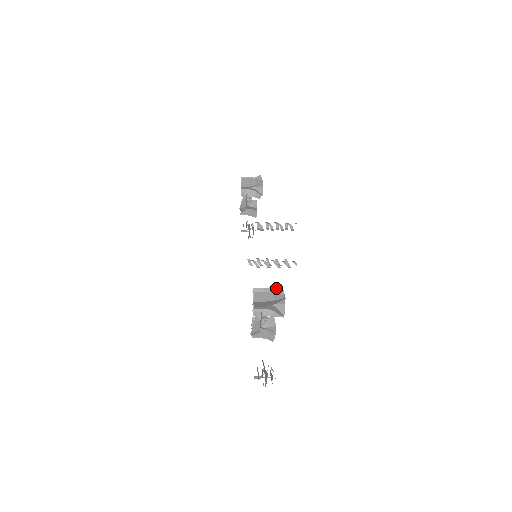
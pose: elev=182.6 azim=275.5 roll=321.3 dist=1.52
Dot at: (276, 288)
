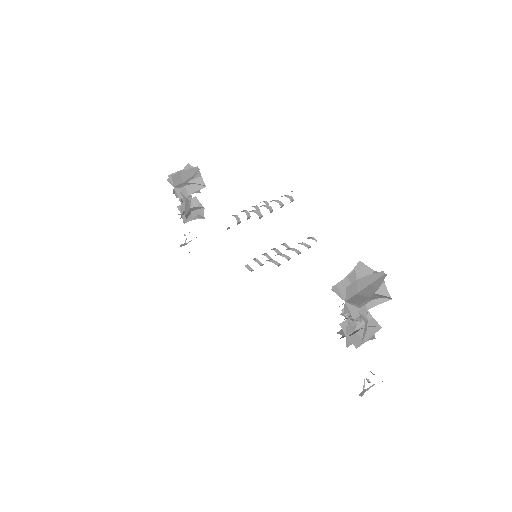
Dot at: (357, 270)
